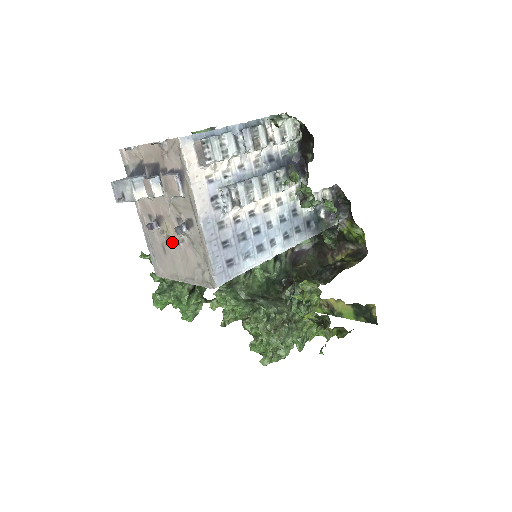
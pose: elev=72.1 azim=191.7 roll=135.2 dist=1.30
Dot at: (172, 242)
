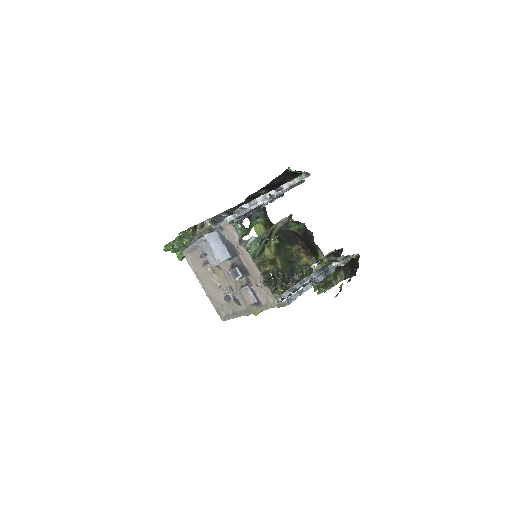
Dot at: (214, 277)
